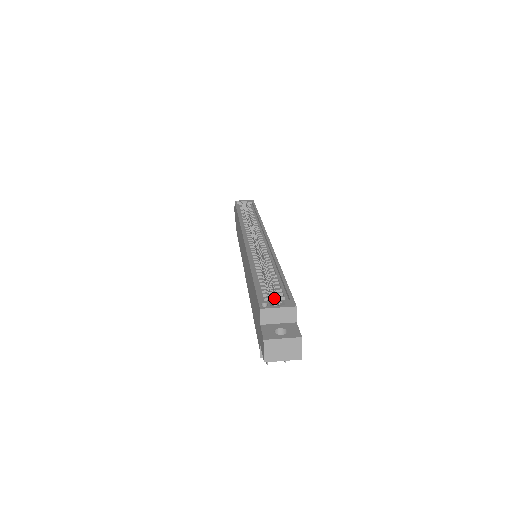
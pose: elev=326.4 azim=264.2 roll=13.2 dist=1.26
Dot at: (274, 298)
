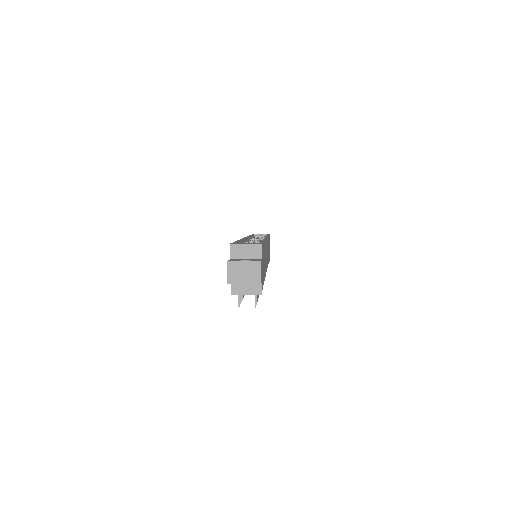
Dot at: occluded
